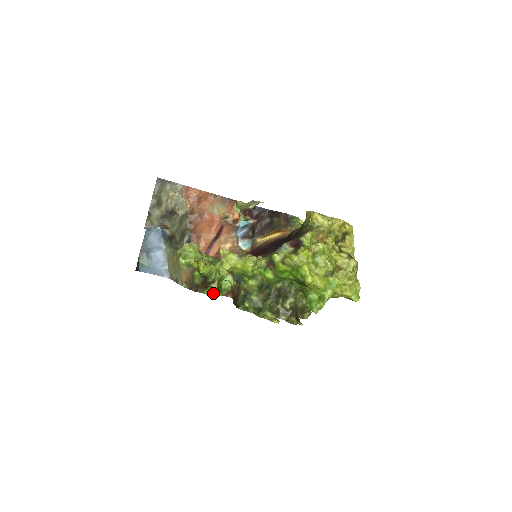
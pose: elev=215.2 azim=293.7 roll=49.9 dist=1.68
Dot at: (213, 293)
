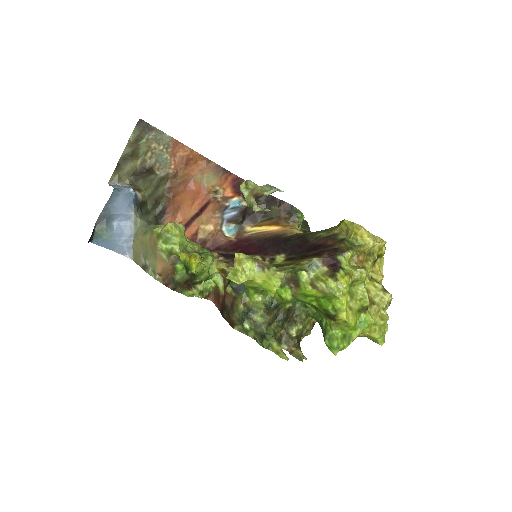
Dot at: occluded
